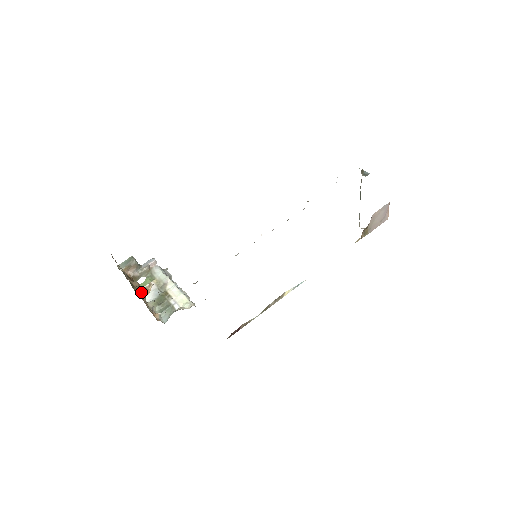
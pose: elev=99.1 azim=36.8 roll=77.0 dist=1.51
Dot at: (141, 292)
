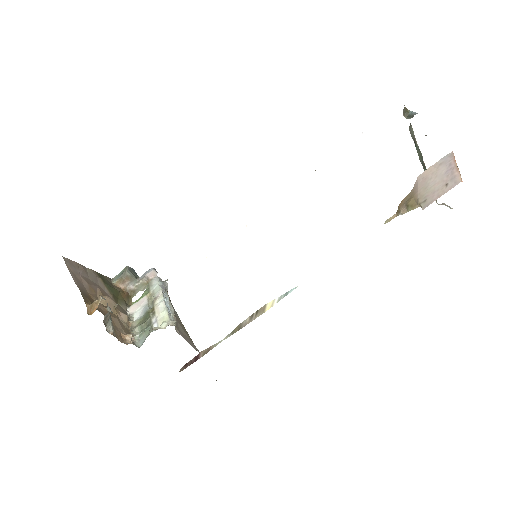
Dot at: (89, 308)
